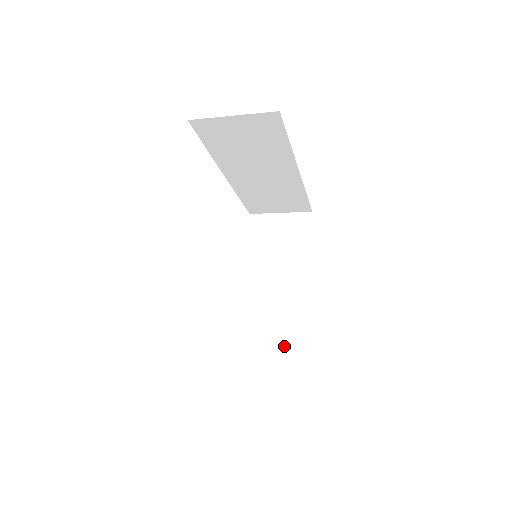
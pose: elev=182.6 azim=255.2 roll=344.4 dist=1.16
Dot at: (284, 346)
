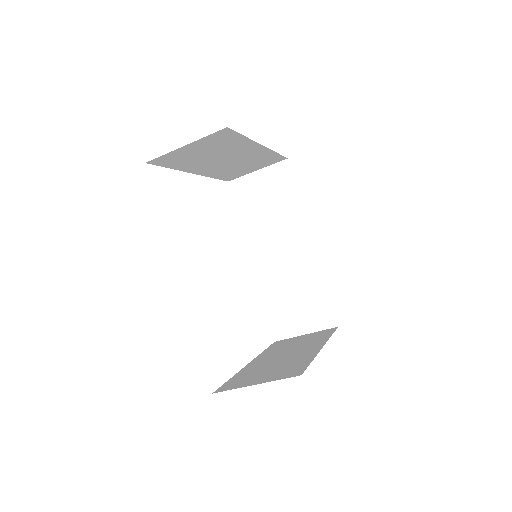
Dot at: (273, 377)
